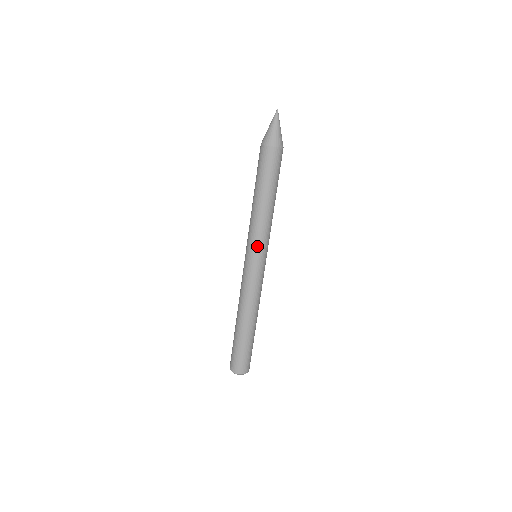
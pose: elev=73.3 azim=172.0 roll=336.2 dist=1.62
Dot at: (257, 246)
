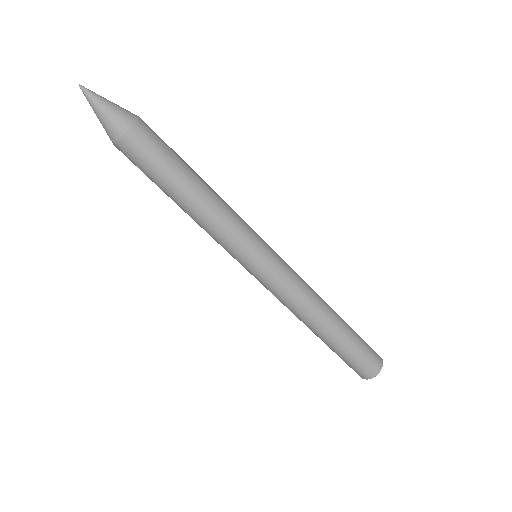
Dot at: (238, 253)
